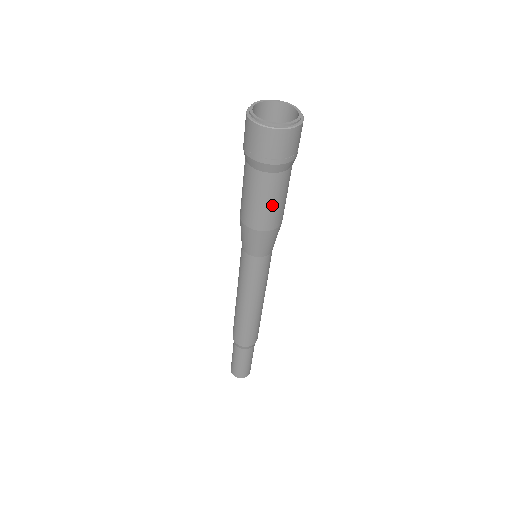
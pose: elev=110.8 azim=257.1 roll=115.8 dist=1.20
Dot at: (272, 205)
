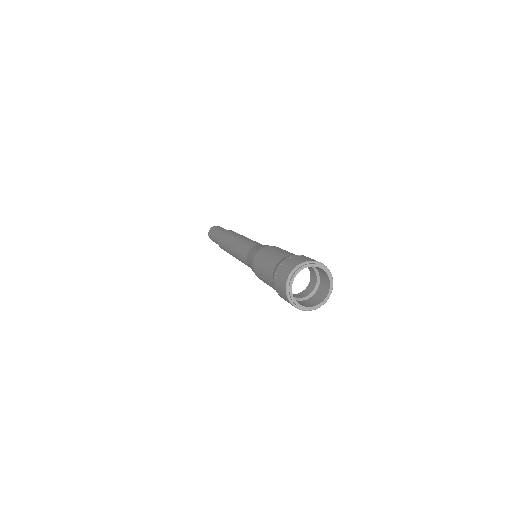
Dot at: occluded
